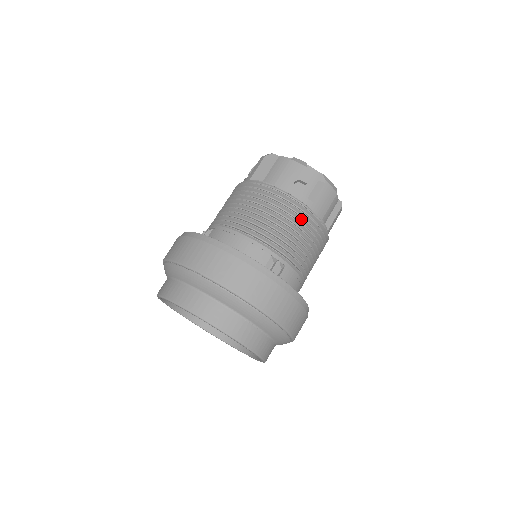
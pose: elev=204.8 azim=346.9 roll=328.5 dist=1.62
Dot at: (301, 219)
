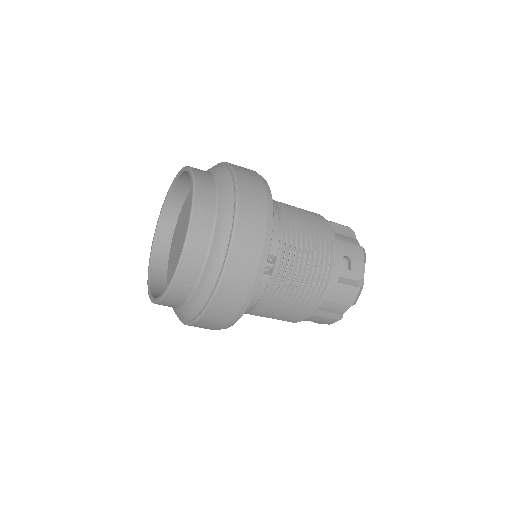
Dot at: (320, 275)
